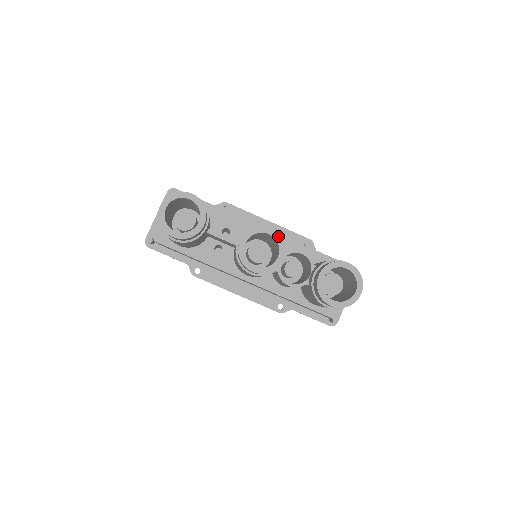
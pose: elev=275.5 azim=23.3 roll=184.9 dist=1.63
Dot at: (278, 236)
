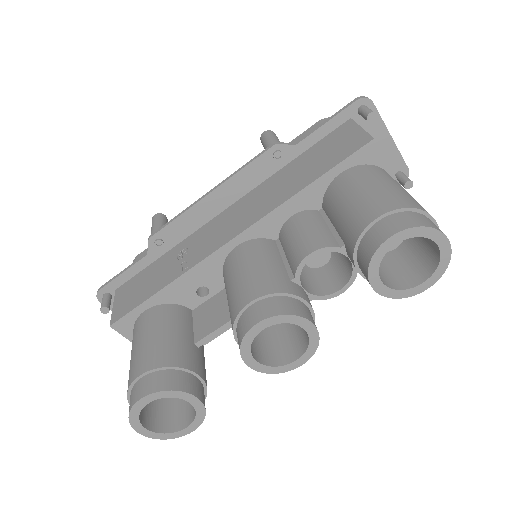
Dot at: (275, 319)
